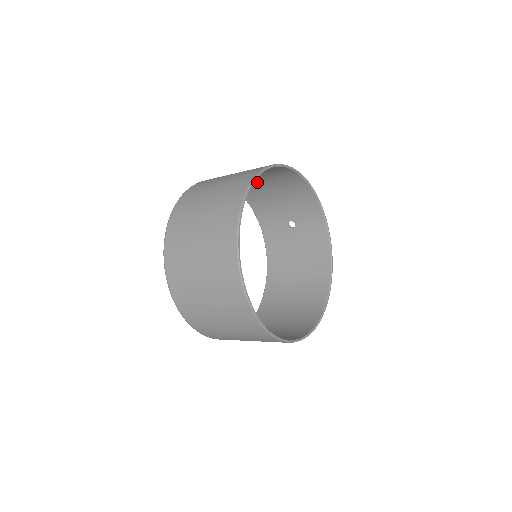
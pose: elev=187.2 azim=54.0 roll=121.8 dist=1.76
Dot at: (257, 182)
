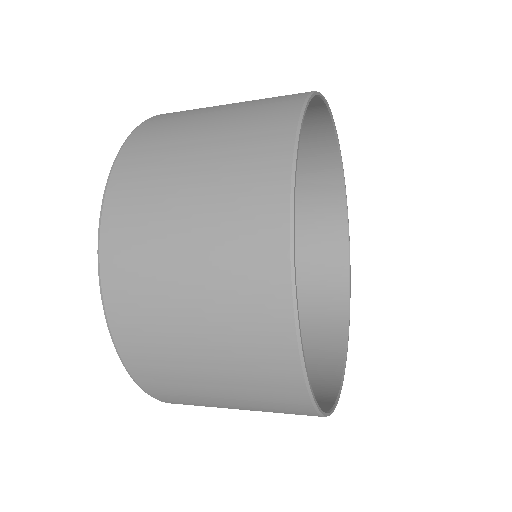
Dot at: occluded
